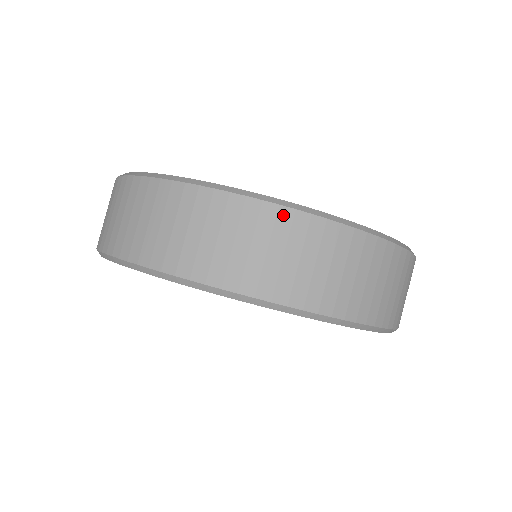
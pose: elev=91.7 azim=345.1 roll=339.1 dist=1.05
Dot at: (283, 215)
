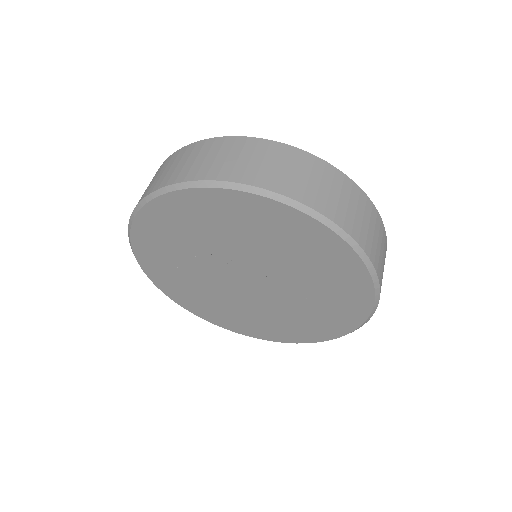
Dot at: (262, 143)
